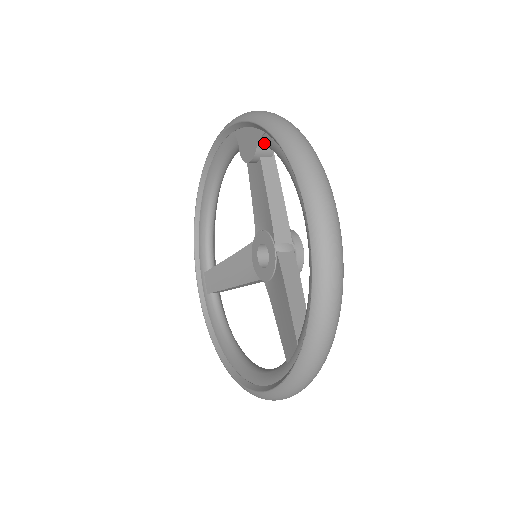
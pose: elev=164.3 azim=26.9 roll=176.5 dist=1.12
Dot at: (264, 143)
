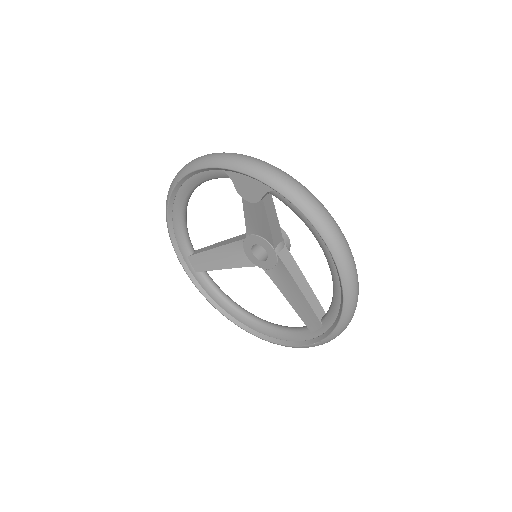
Dot at: occluded
